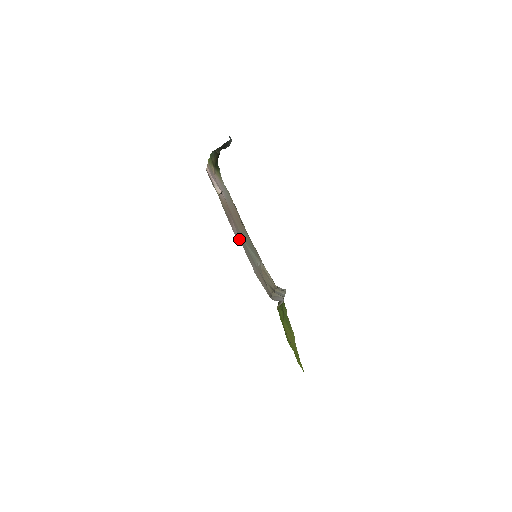
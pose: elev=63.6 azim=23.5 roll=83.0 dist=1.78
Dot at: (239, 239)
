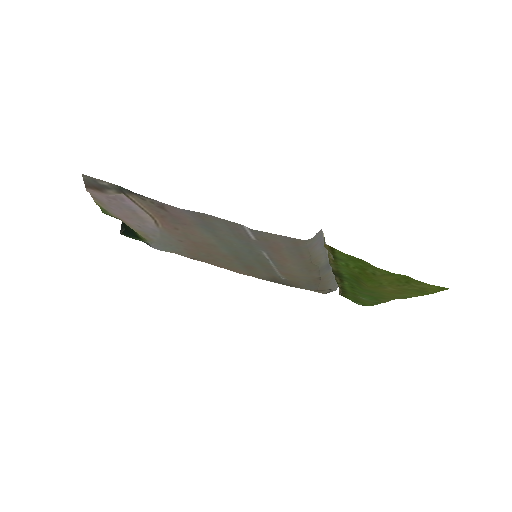
Dot at: (195, 214)
